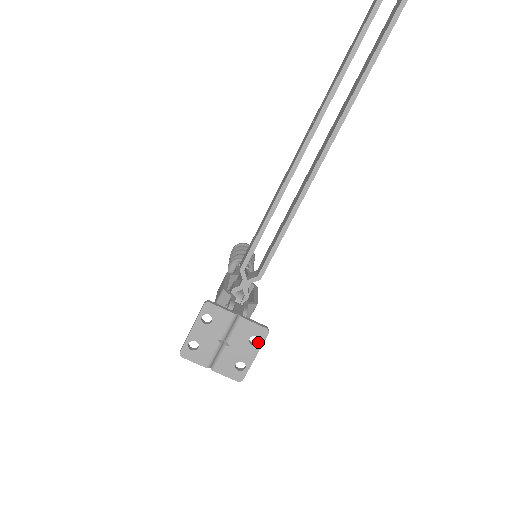
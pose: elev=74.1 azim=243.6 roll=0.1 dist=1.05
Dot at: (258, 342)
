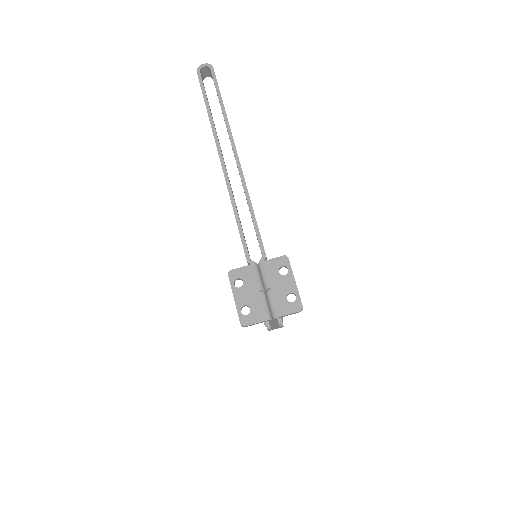
Dot at: (288, 271)
